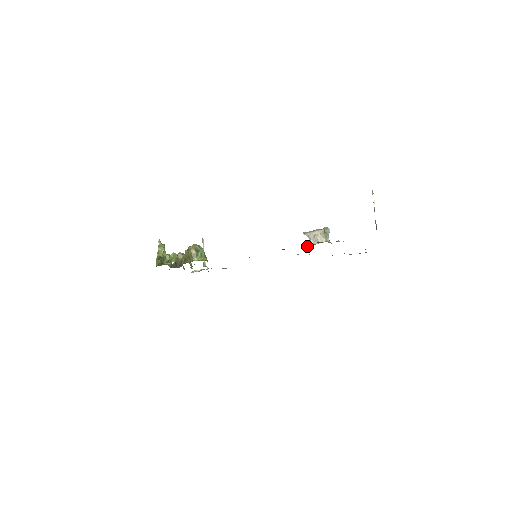
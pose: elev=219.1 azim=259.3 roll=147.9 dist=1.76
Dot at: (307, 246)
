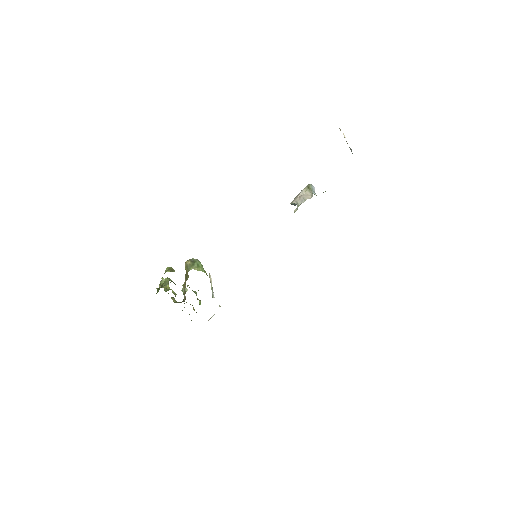
Dot at: occluded
